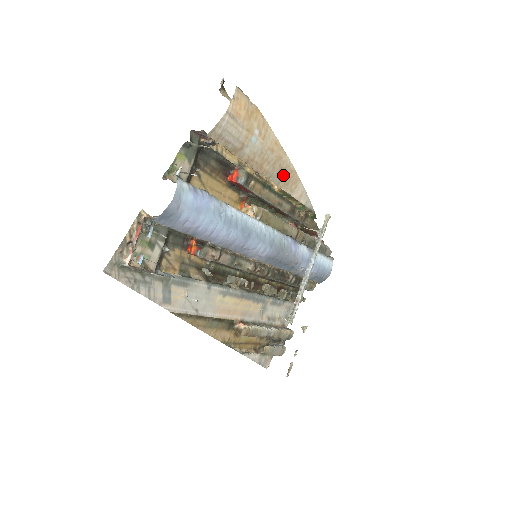
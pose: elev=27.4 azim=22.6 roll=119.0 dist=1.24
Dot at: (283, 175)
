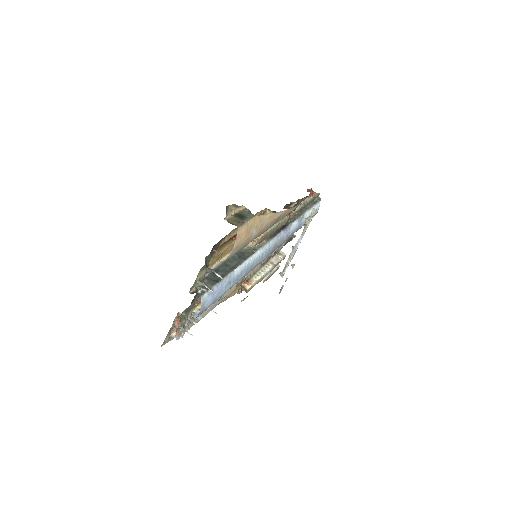
Dot at: occluded
